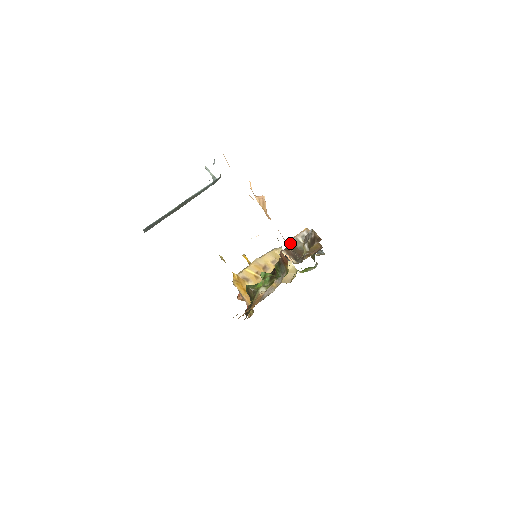
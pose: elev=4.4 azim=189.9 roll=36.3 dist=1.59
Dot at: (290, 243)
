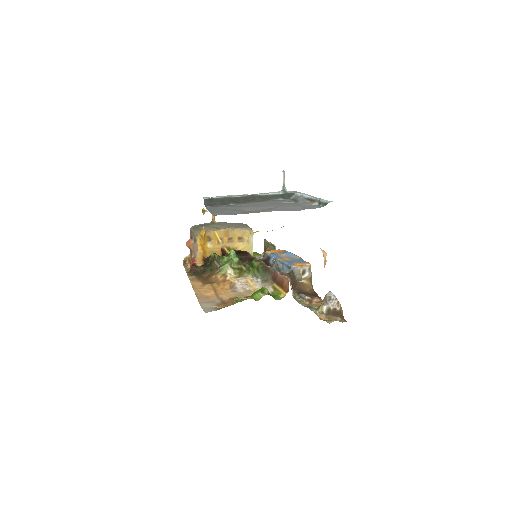
Dot at: (293, 270)
